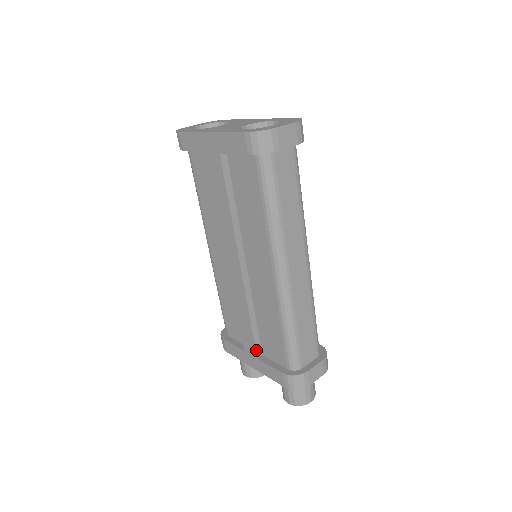
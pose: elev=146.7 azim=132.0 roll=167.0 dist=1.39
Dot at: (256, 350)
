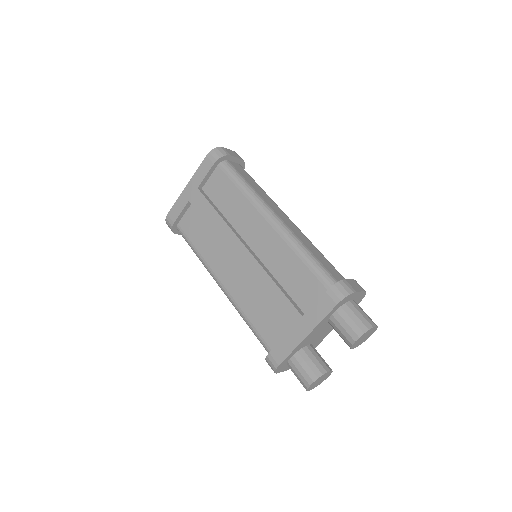
Dot at: (297, 309)
